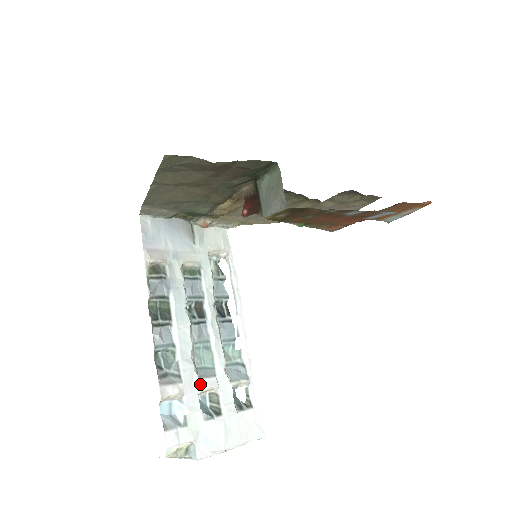
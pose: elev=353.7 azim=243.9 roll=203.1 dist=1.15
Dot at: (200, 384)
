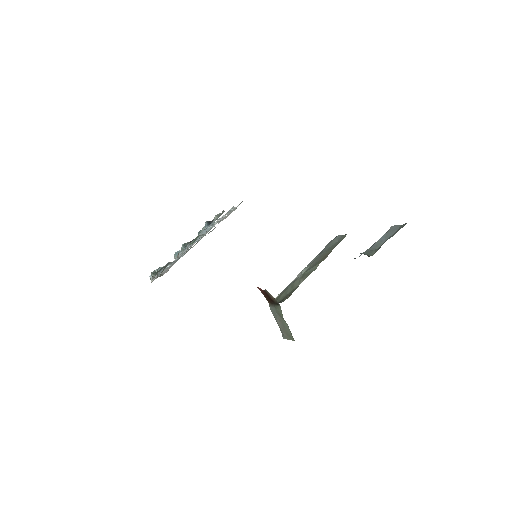
Dot at: occluded
